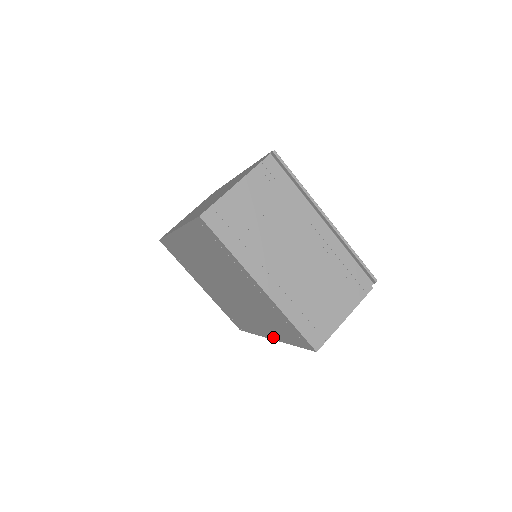
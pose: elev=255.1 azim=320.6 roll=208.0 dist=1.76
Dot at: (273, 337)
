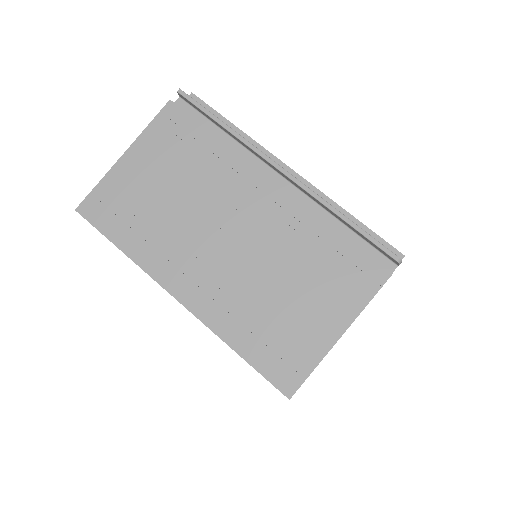
Dot at: occluded
